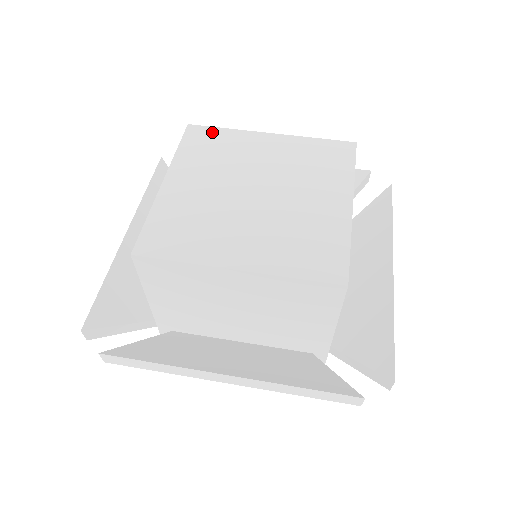
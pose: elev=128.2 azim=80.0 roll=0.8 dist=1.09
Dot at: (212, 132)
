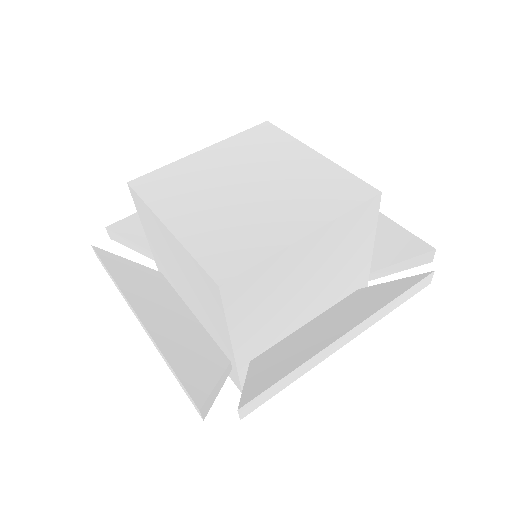
Dot at: (156, 175)
